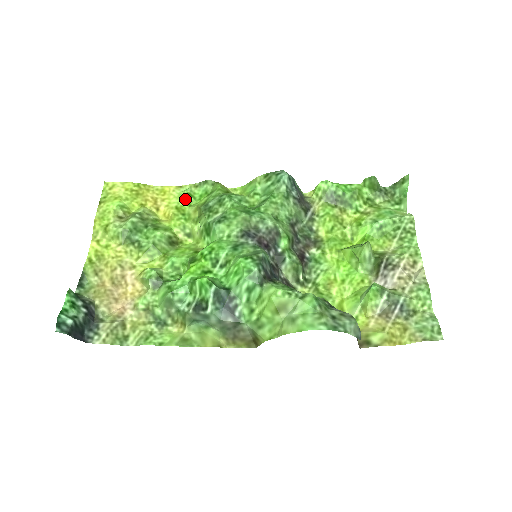
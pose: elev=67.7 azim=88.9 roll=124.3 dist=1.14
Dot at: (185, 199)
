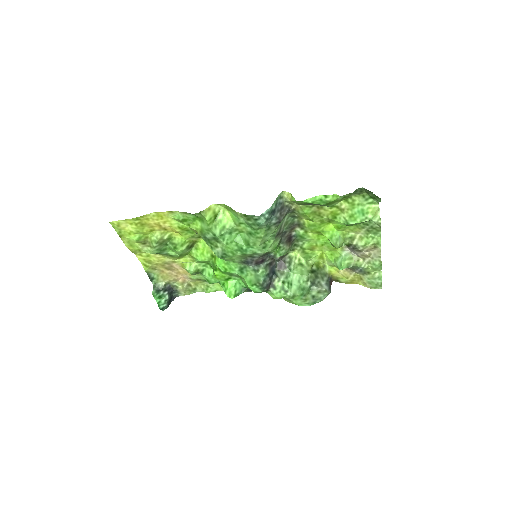
Dot at: (182, 223)
